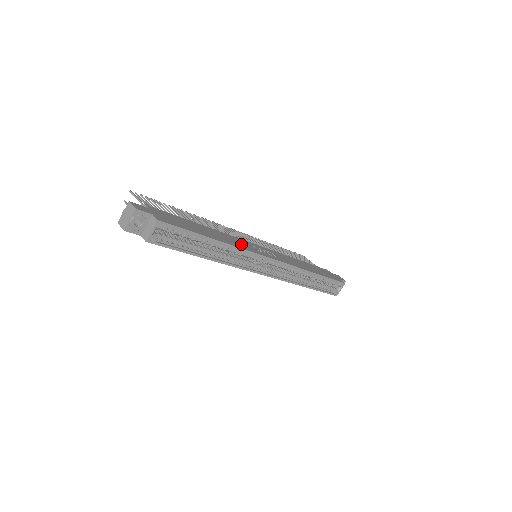
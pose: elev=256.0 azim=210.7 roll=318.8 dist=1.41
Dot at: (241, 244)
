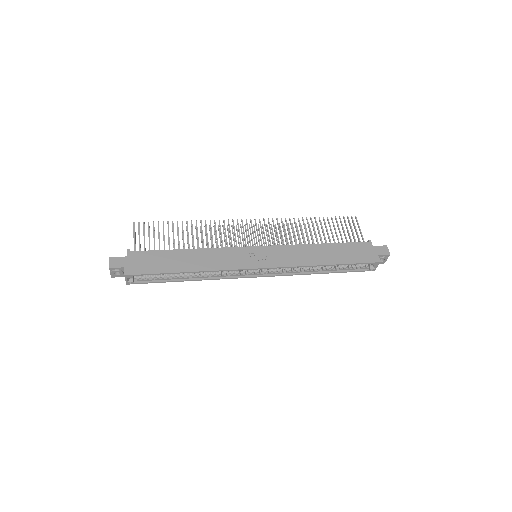
Dot at: (224, 261)
